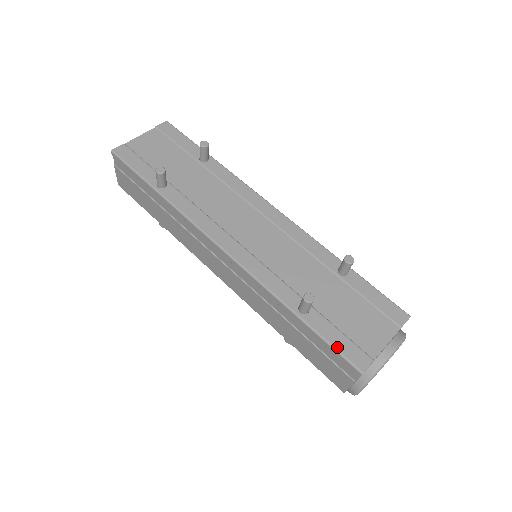
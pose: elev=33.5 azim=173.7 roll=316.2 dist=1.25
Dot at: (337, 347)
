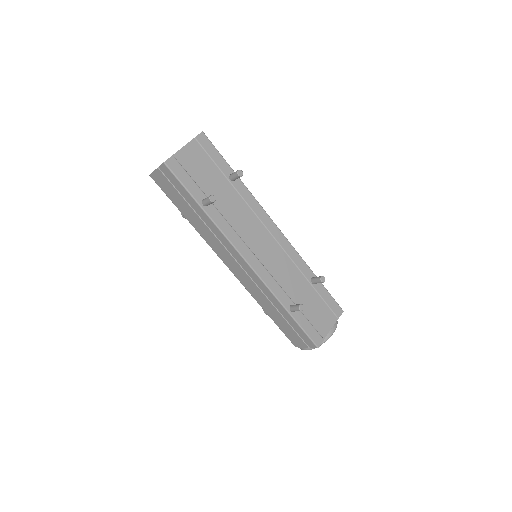
Dot at: (308, 333)
